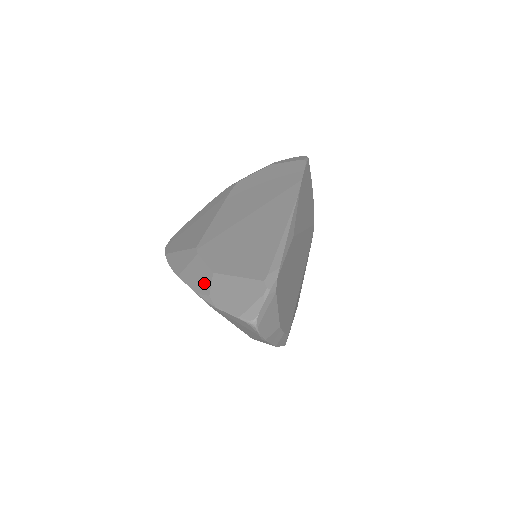
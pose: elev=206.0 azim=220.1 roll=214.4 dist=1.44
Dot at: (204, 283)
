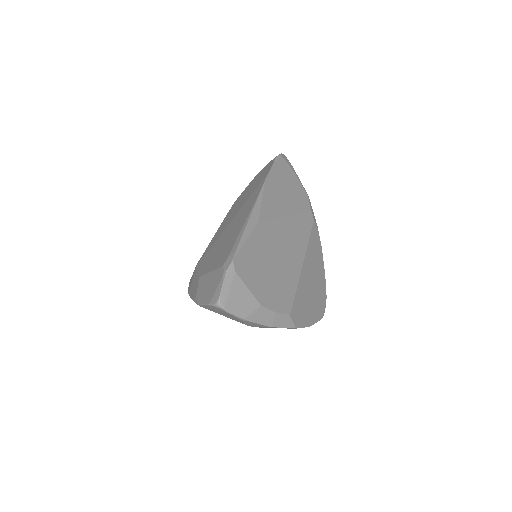
Dot at: (195, 289)
